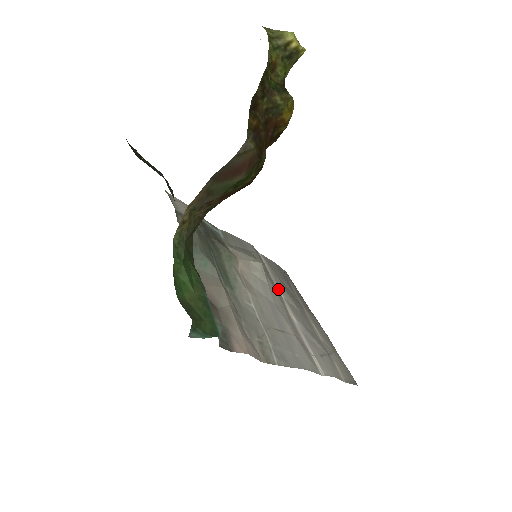
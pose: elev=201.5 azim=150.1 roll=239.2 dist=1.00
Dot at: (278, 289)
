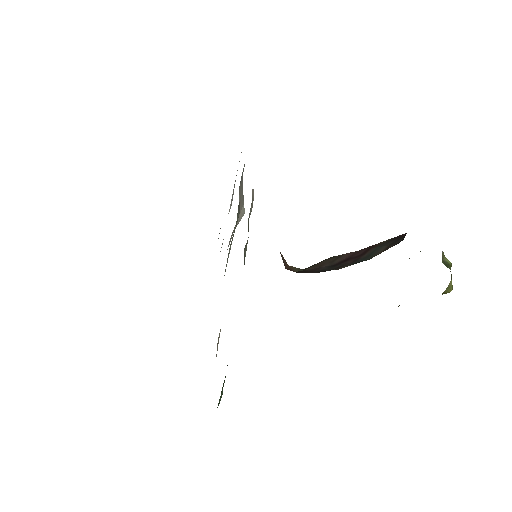
Dot at: (230, 205)
